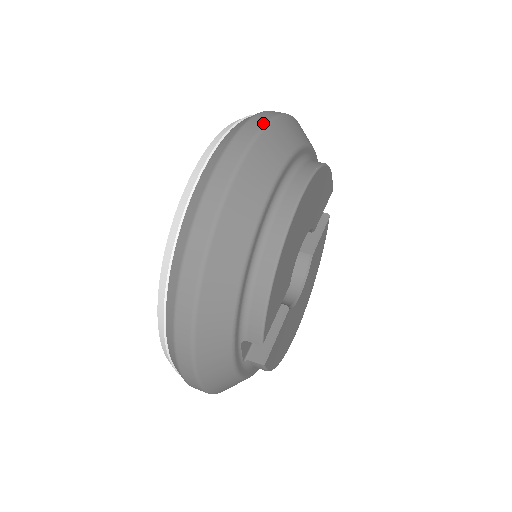
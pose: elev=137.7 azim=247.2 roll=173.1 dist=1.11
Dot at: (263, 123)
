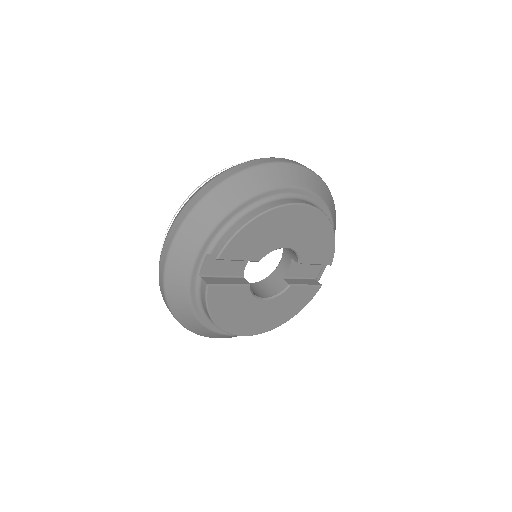
Dot at: (308, 168)
